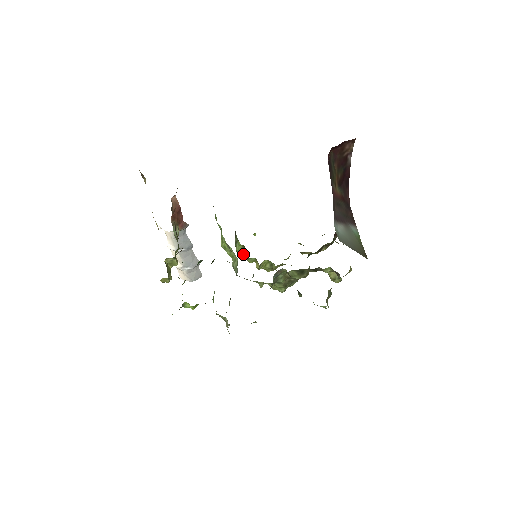
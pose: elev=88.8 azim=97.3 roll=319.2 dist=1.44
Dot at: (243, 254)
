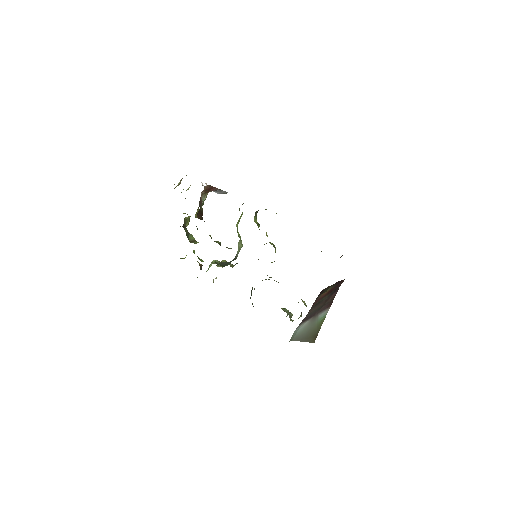
Dot at: (257, 225)
